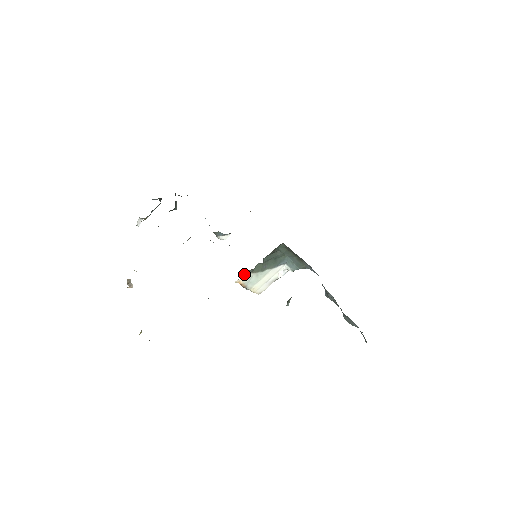
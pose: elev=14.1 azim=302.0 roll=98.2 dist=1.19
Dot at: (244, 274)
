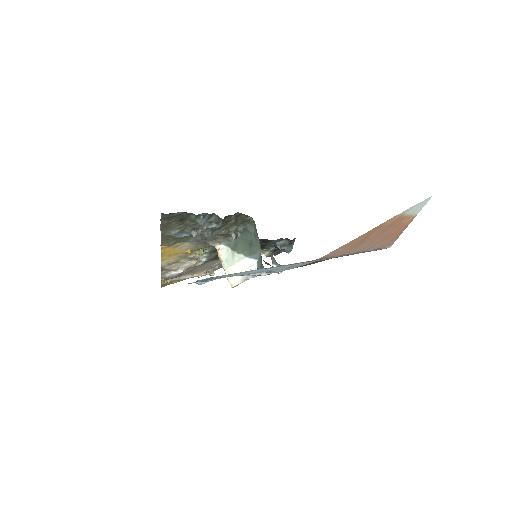
Dot at: (224, 243)
